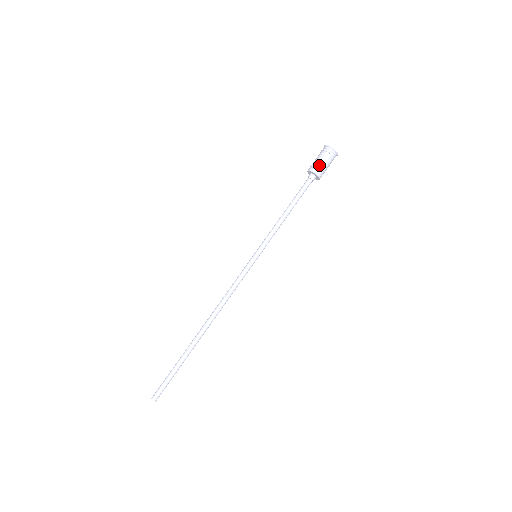
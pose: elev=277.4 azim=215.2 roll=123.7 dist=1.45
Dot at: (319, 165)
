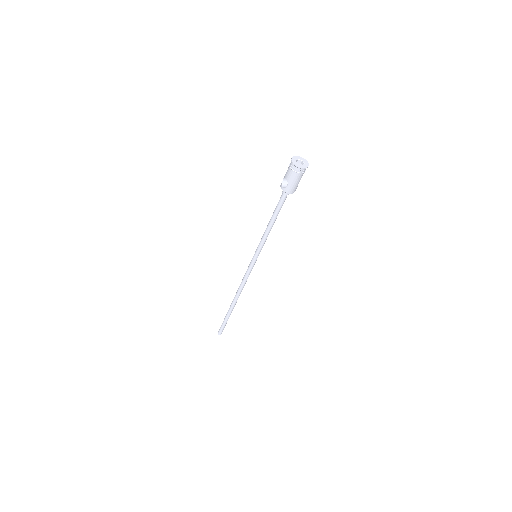
Dot at: occluded
